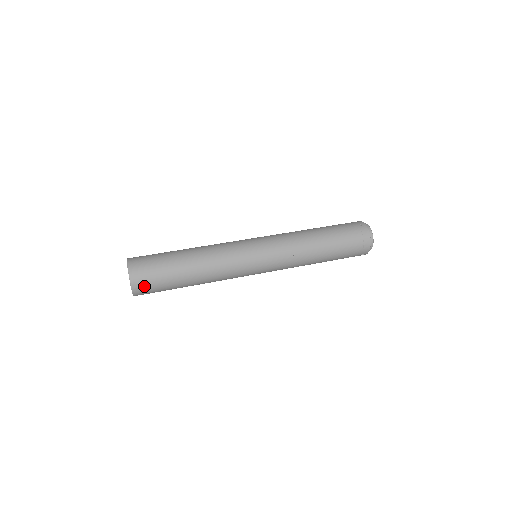
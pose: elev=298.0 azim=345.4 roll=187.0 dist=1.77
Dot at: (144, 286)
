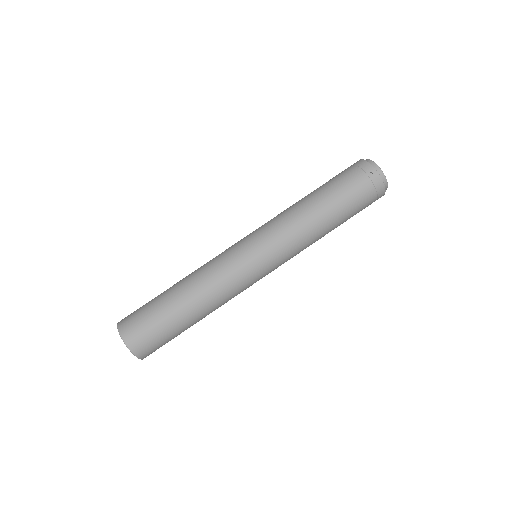
Dot at: (153, 351)
